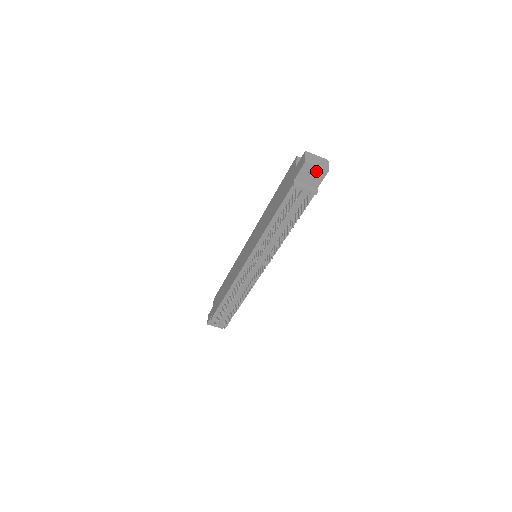
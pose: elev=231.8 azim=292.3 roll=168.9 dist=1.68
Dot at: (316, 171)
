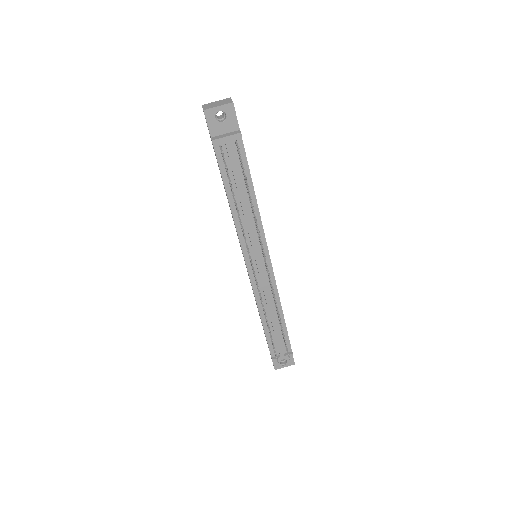
Dot at: (224, 114)
